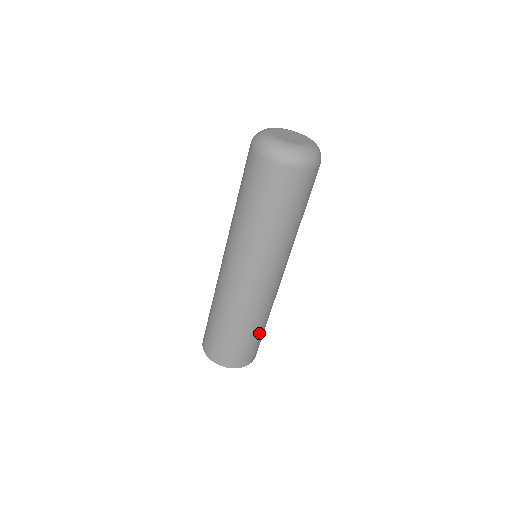
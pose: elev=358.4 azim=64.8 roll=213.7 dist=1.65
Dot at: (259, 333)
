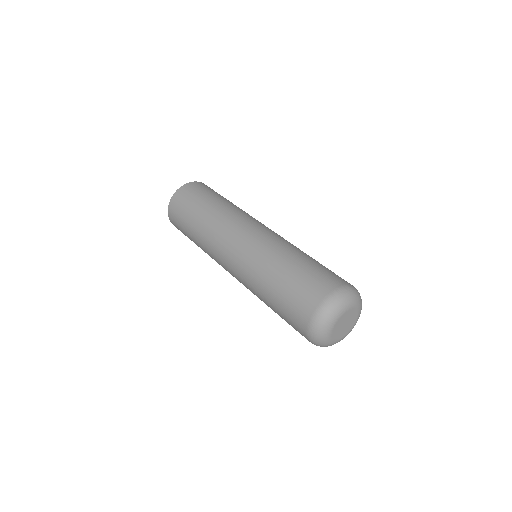
Dot at: occluded
